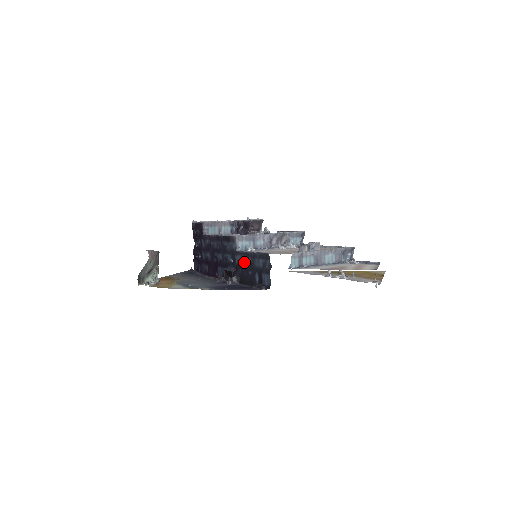
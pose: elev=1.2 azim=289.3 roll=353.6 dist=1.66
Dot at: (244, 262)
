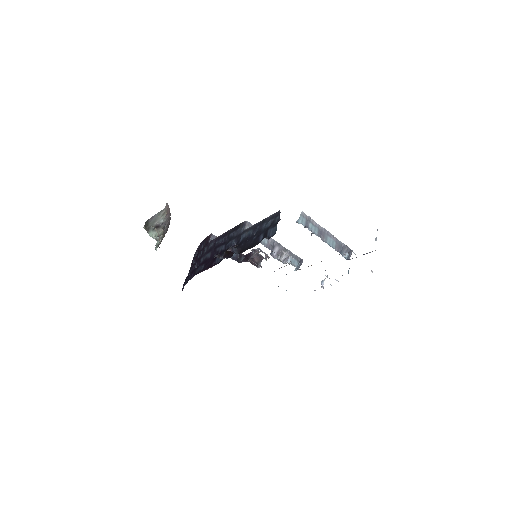
Dot at: (250, 235)
